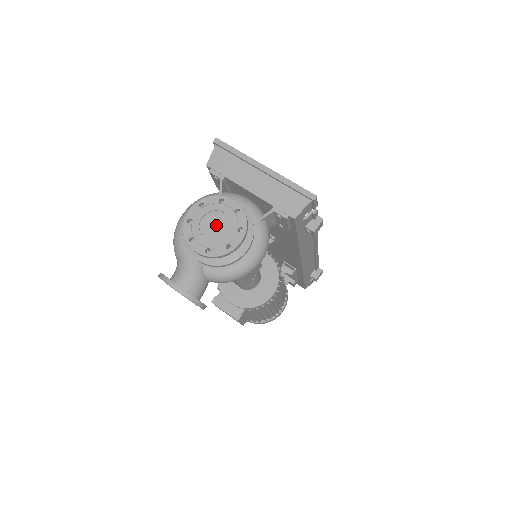
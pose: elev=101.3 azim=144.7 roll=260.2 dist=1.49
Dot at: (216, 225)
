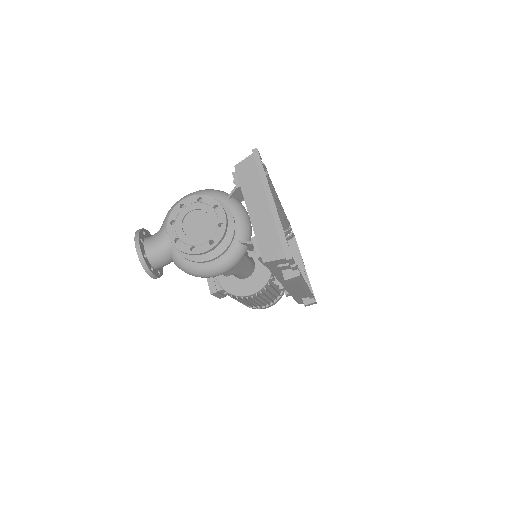
Dot at: (198, 224)
